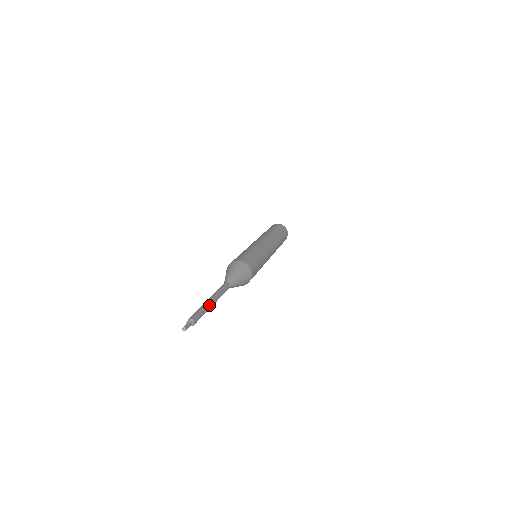
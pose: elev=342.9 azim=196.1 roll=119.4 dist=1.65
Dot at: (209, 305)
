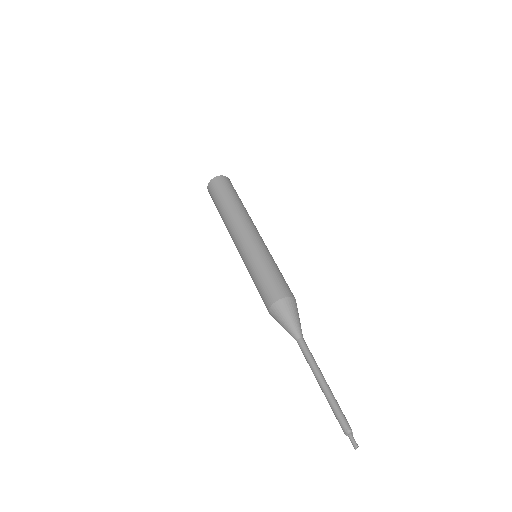
Dot at: (332, 393)
